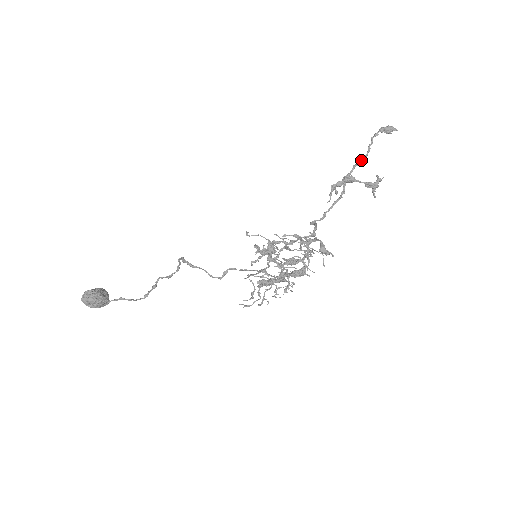
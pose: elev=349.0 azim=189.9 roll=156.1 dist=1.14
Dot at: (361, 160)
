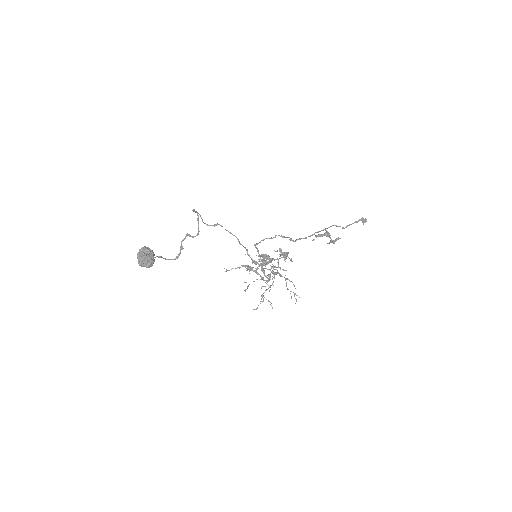
Dot at: occluded
